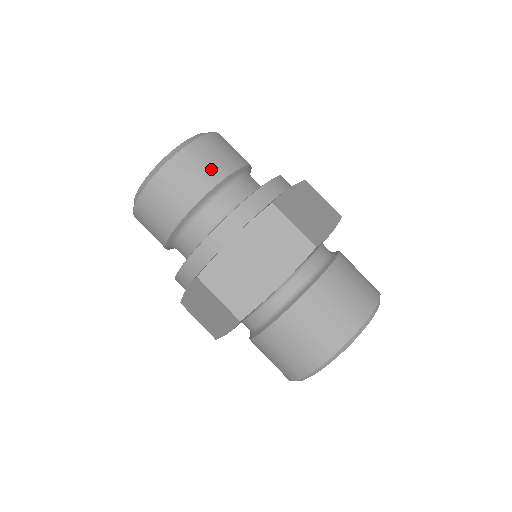
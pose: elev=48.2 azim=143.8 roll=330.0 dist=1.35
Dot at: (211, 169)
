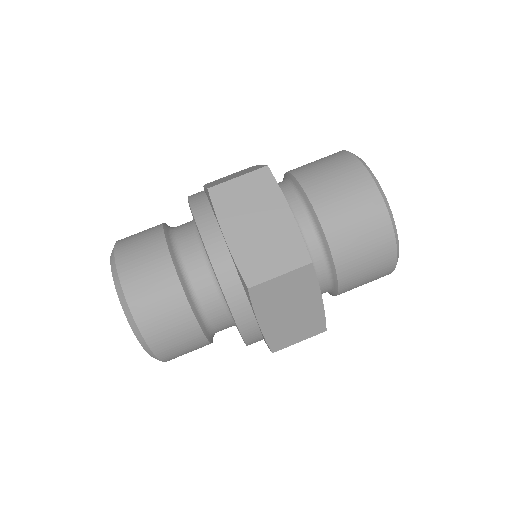
Dot at: (149, 244)
